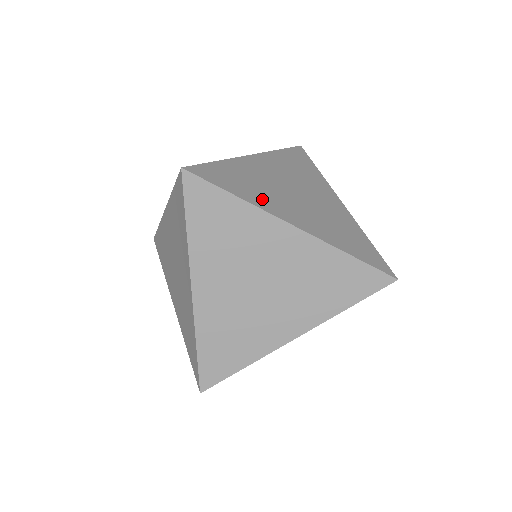
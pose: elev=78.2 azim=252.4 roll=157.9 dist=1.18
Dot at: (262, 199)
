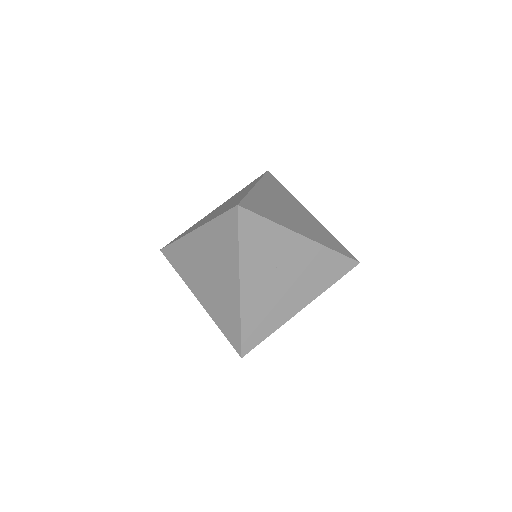
Dot at: occluded
